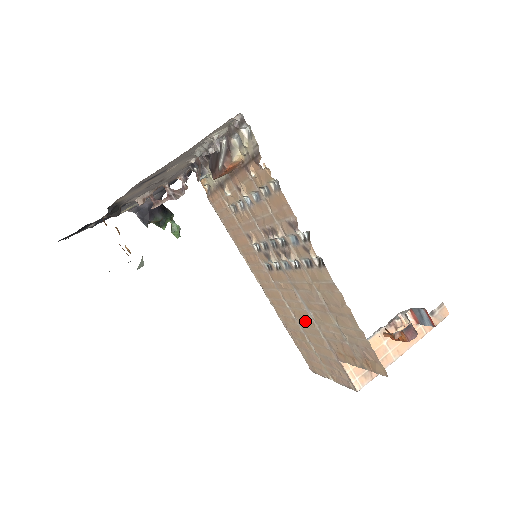
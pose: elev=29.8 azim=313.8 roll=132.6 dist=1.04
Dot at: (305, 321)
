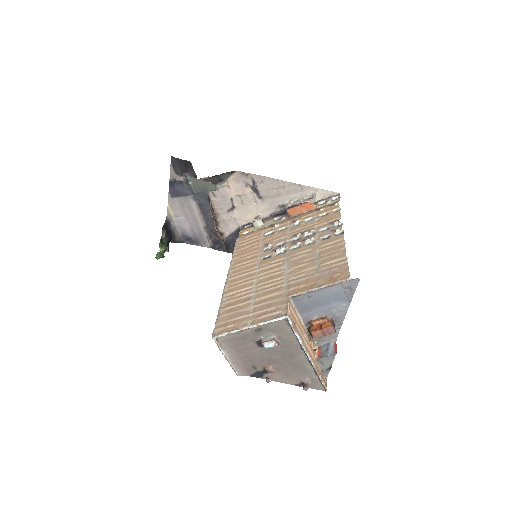
Dot at: (270, 282)
